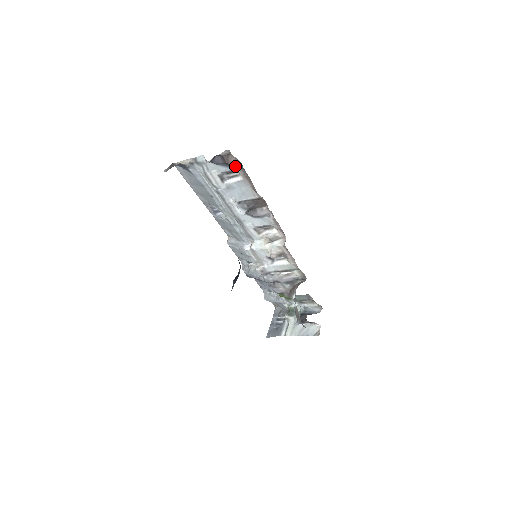
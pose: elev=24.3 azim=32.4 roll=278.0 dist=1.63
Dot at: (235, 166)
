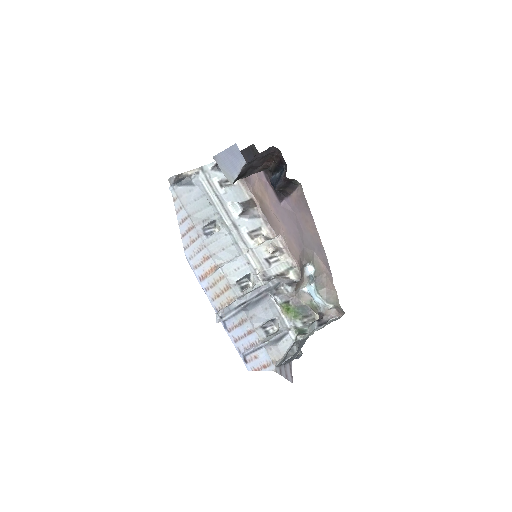
Dot at: occluded
